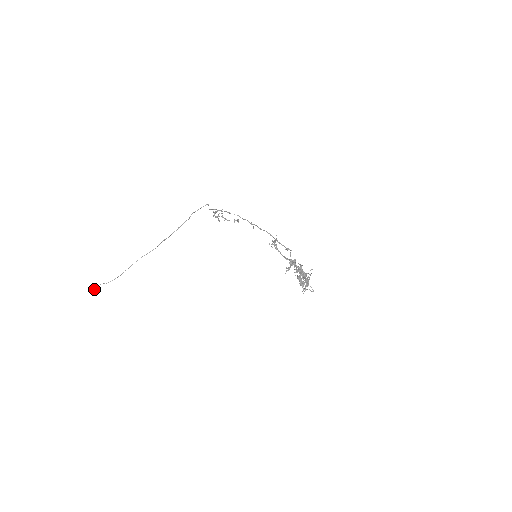
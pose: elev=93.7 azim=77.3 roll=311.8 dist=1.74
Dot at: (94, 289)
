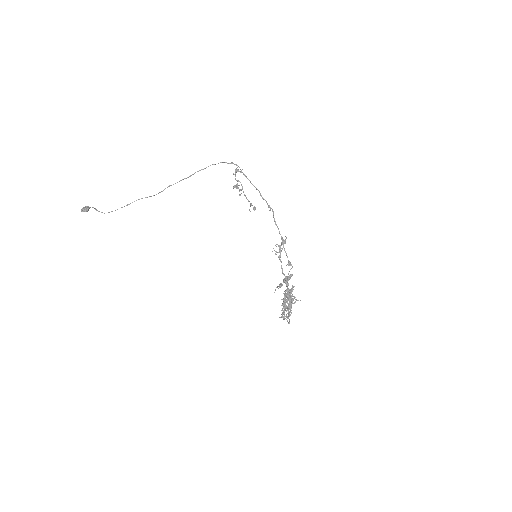
Dot at: (84, 211)
